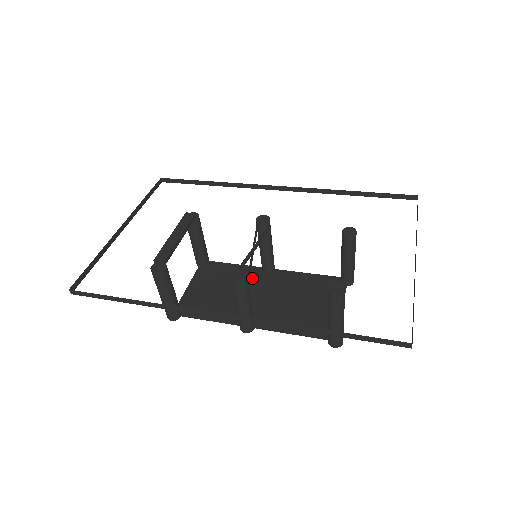
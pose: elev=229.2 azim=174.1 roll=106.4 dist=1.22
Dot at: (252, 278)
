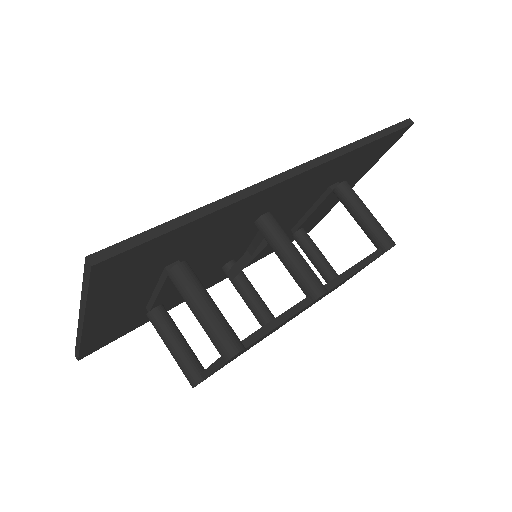
Dot at: occluded
